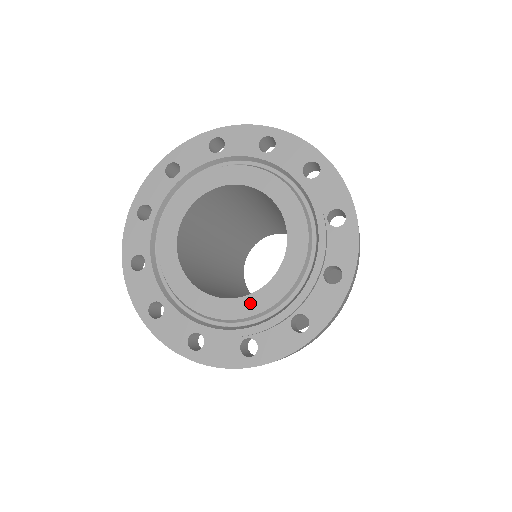
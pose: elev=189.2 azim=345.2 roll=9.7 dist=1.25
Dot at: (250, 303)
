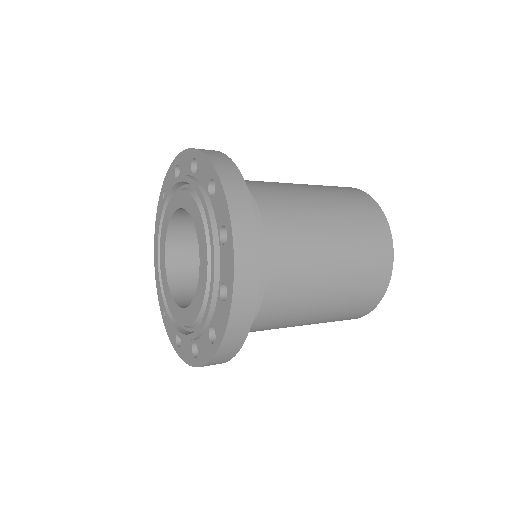
Dot at: (198, 298)
